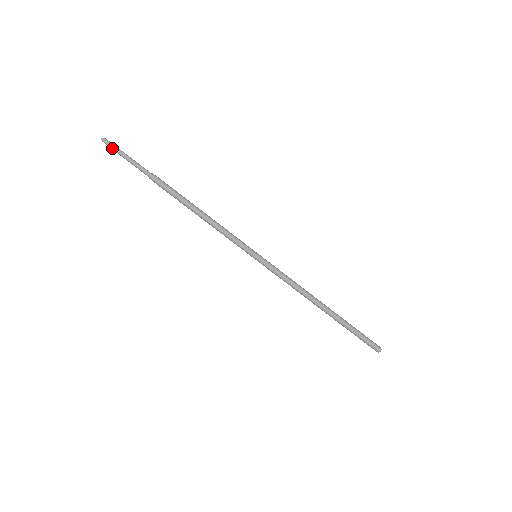
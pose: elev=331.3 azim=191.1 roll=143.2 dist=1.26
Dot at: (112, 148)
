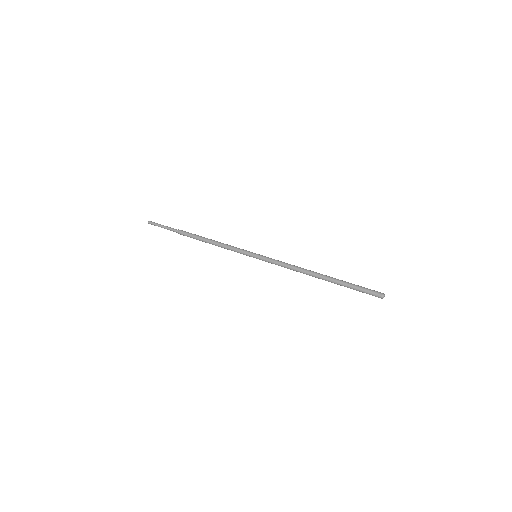
Dot at: (154, 225)
